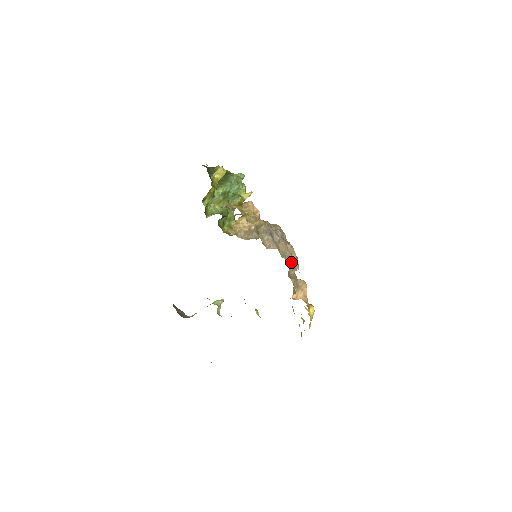
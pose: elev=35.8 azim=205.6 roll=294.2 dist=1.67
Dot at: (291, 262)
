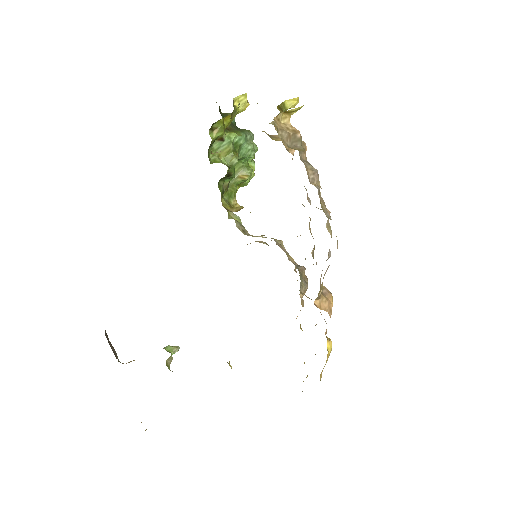
Dot at: occluded
